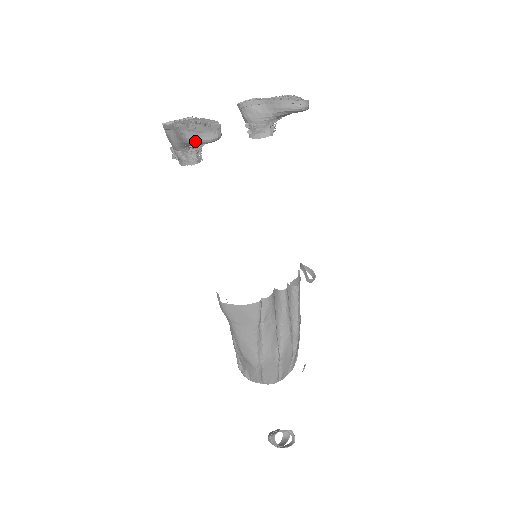
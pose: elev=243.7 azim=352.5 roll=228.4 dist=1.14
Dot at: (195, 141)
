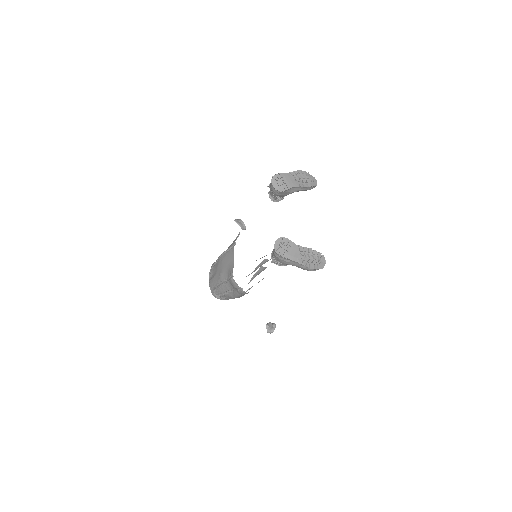
Dot at: occluded
